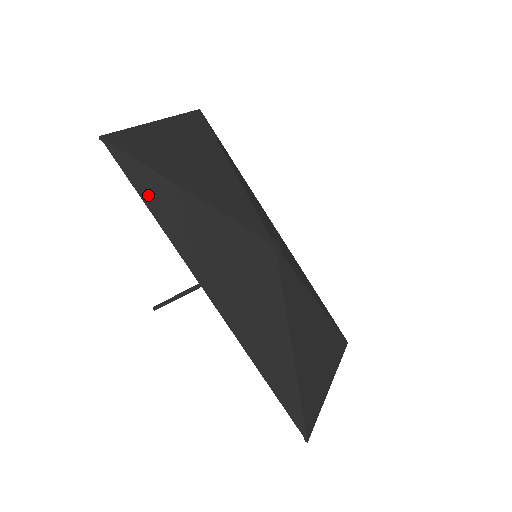
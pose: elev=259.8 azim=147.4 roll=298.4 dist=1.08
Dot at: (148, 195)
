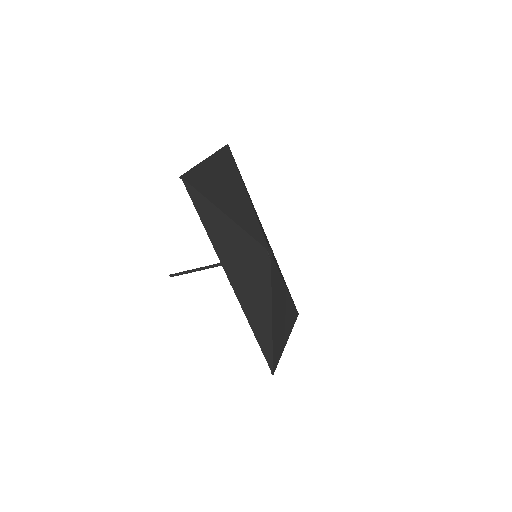
Dot at: (204, 216)
